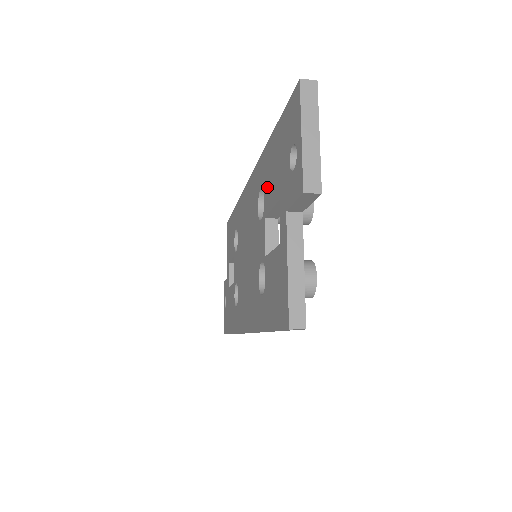
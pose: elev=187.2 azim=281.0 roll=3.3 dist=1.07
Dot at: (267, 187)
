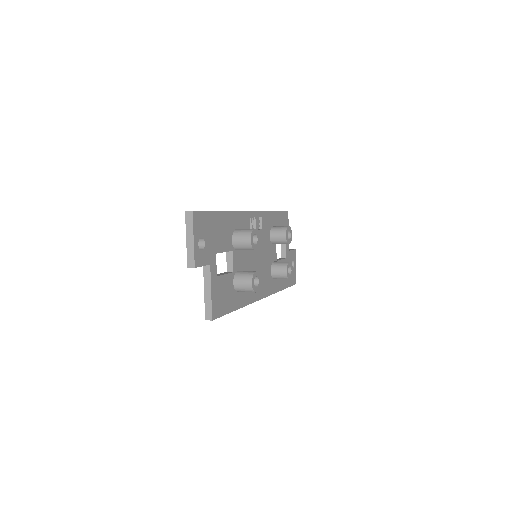
Dot at: occluded
